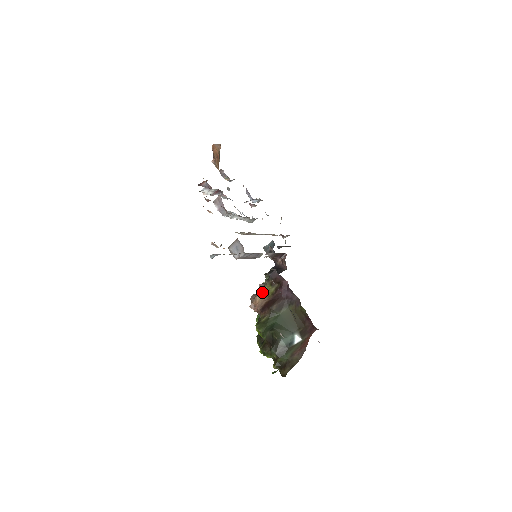
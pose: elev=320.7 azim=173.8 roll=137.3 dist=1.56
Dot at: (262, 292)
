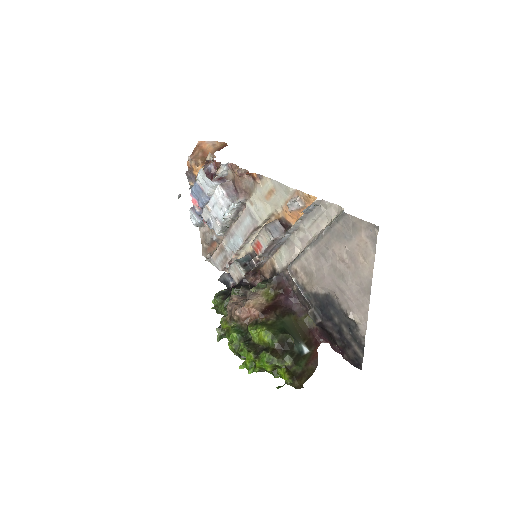
Dot at: (258, 296)
